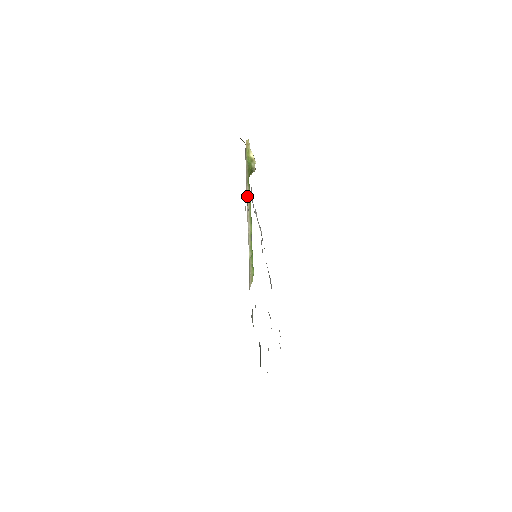
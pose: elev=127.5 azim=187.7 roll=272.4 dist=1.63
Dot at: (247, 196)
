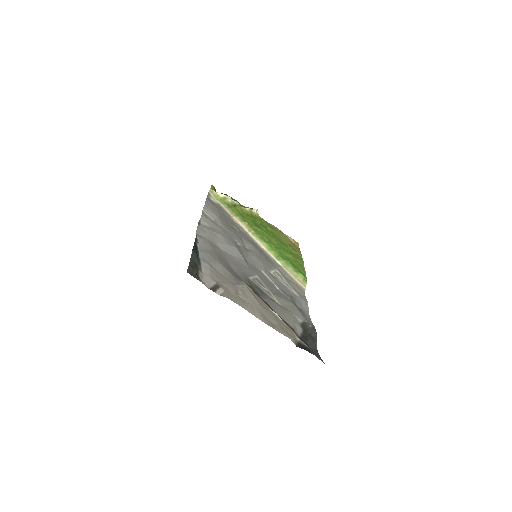
Dot at: (239, 224)
